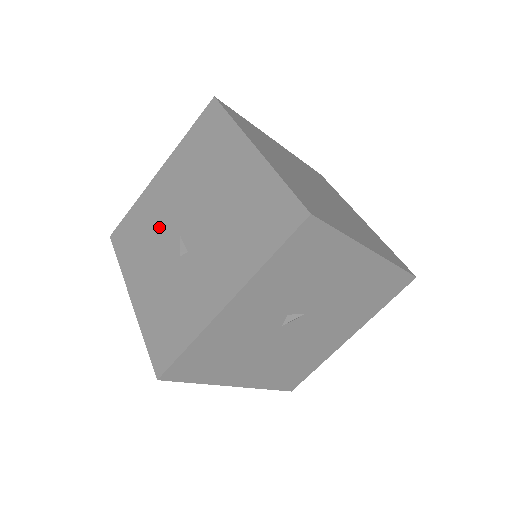
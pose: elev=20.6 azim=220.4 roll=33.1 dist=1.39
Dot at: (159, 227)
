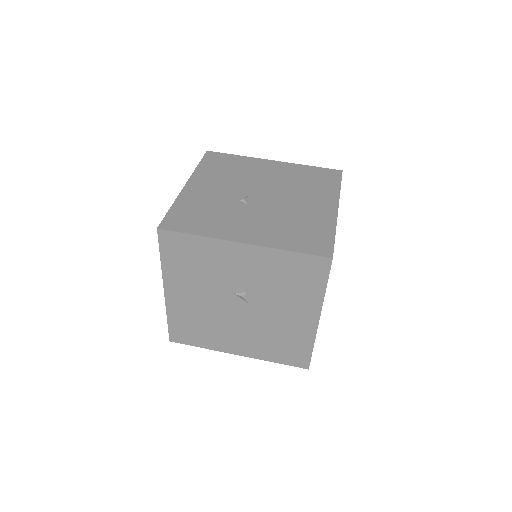
Dot at: (244, 179)
